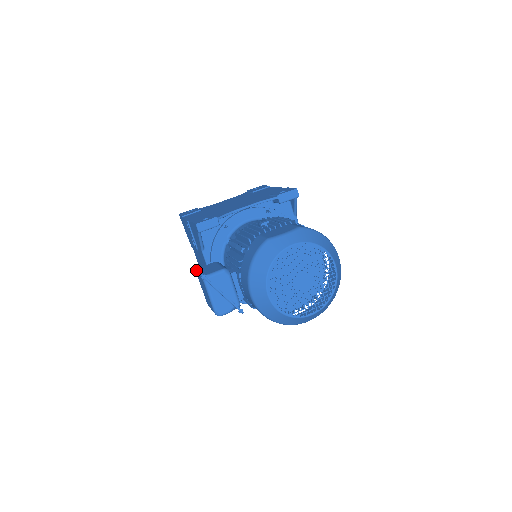
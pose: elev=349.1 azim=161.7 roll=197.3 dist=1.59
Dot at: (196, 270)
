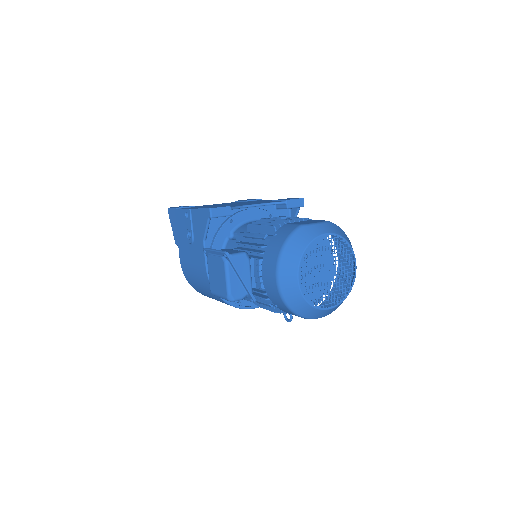
Dot at: (213, 250)
